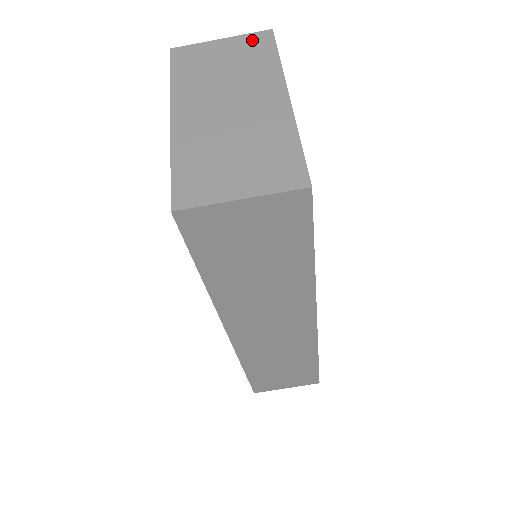
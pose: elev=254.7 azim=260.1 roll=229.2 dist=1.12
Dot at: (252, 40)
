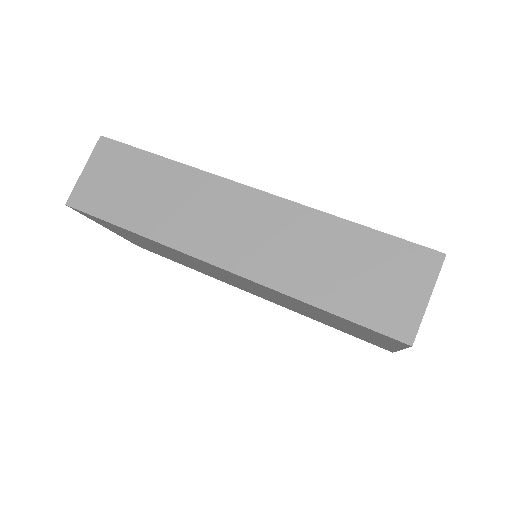
Dot at: occluded
